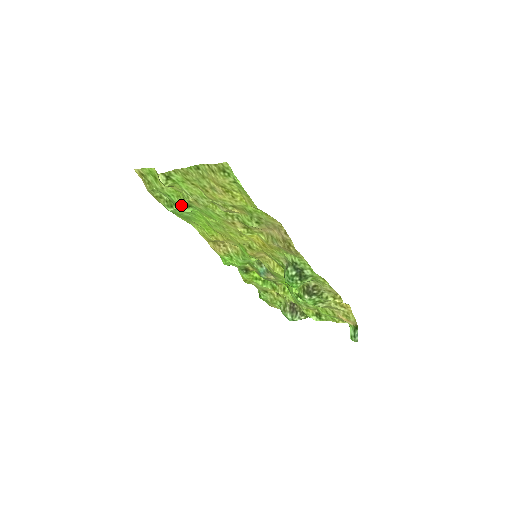
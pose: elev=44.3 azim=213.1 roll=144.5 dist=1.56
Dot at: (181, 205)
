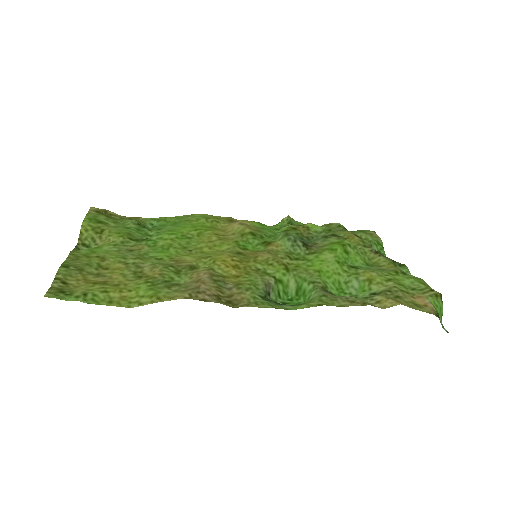
Dot at: (141, 236)
